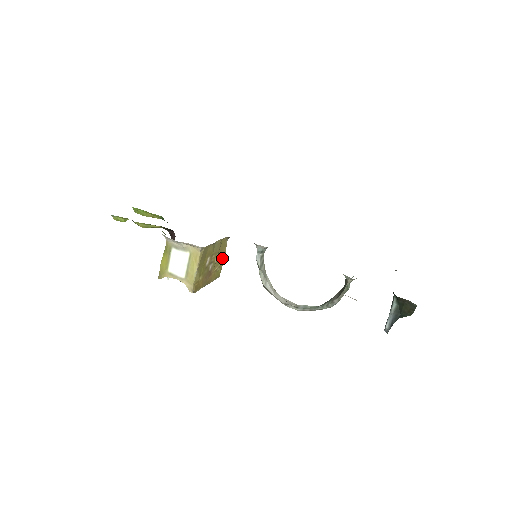
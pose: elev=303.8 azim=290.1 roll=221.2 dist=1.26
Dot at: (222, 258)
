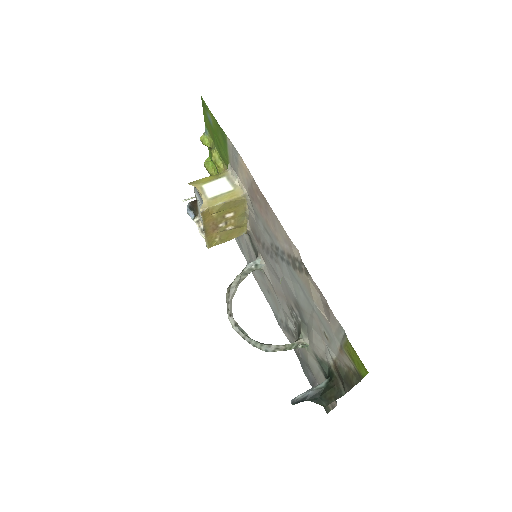
Dot at: (227, 238)
